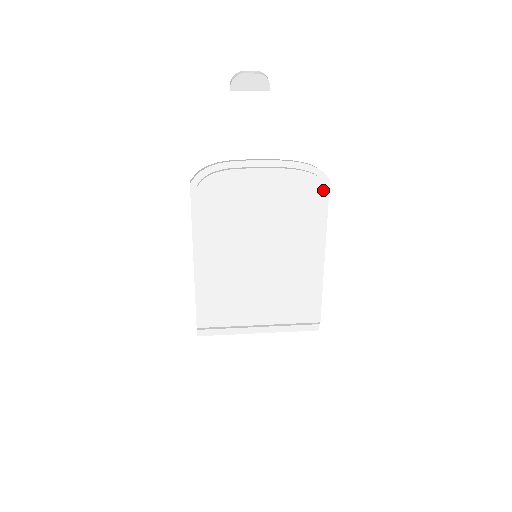
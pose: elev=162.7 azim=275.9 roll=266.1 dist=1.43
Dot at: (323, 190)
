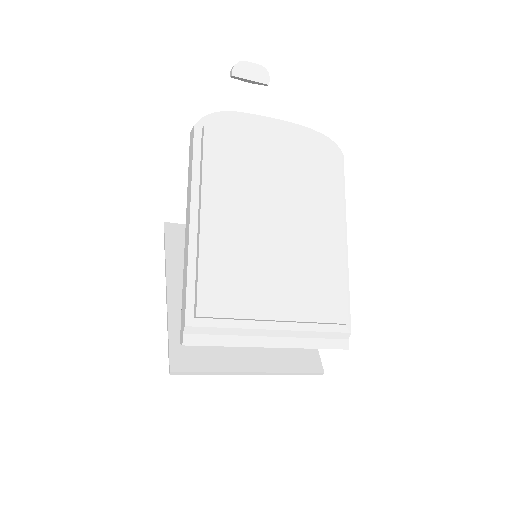
Dot at: (340, 157)
